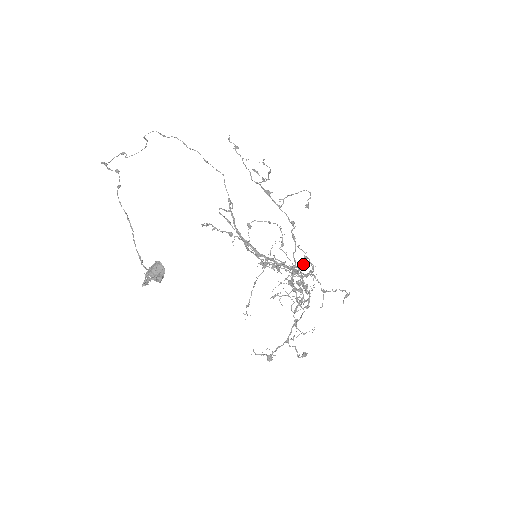
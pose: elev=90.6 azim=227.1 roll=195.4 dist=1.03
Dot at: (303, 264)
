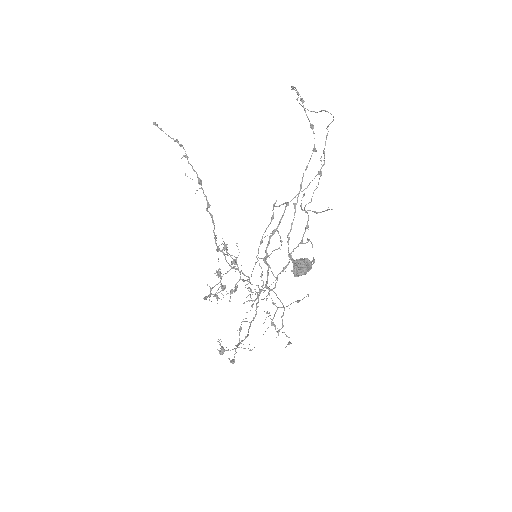
Dot at: (241, 271)
